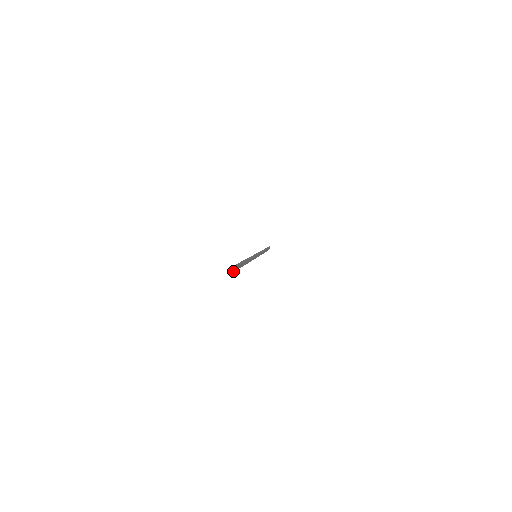
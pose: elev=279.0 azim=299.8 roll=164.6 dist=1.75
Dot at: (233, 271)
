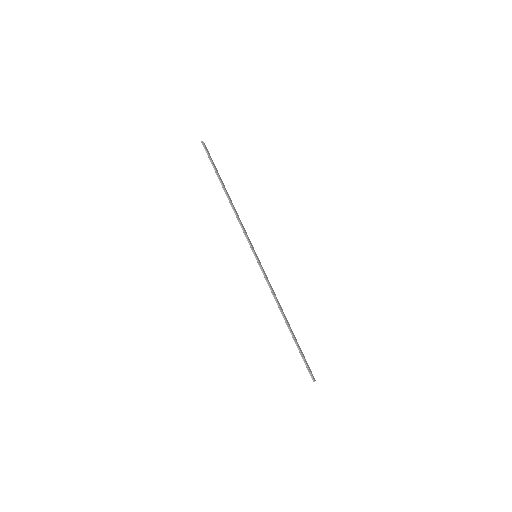
Dot at: (313, 377)
